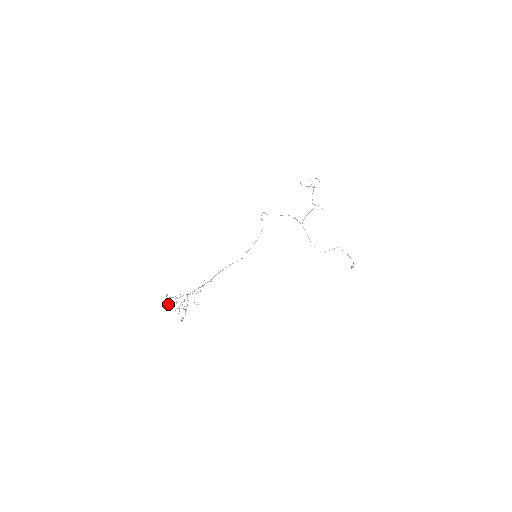
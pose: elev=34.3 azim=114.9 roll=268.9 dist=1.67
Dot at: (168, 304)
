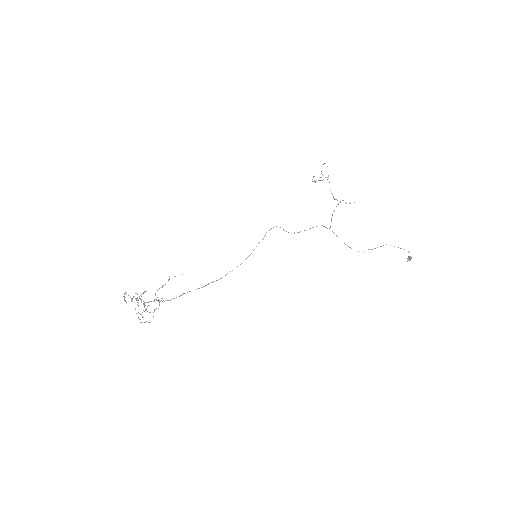
Dot at: occluded
